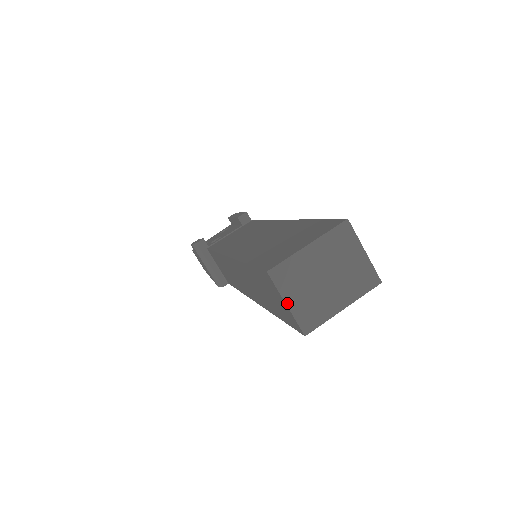
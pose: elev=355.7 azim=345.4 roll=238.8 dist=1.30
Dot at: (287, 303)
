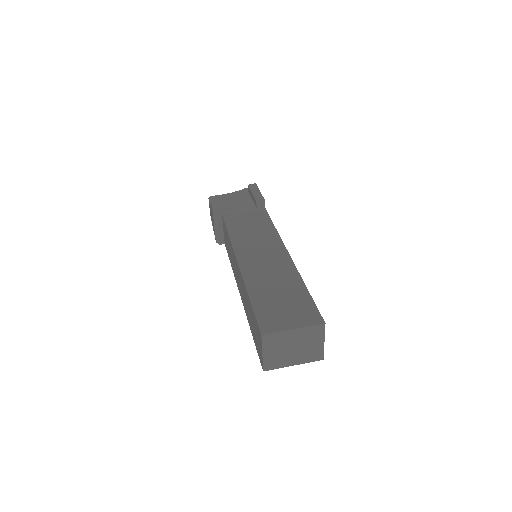
Dot at: (263, 353)
